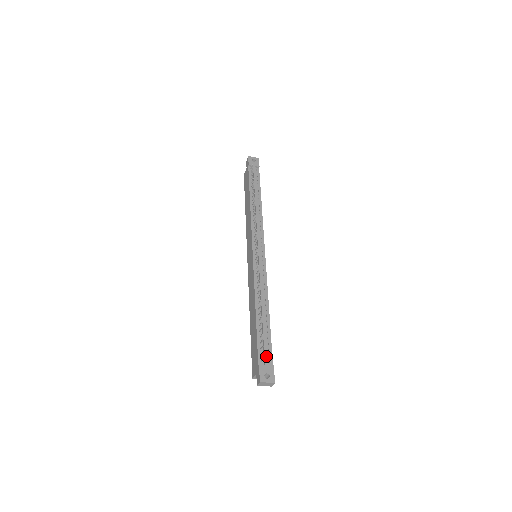
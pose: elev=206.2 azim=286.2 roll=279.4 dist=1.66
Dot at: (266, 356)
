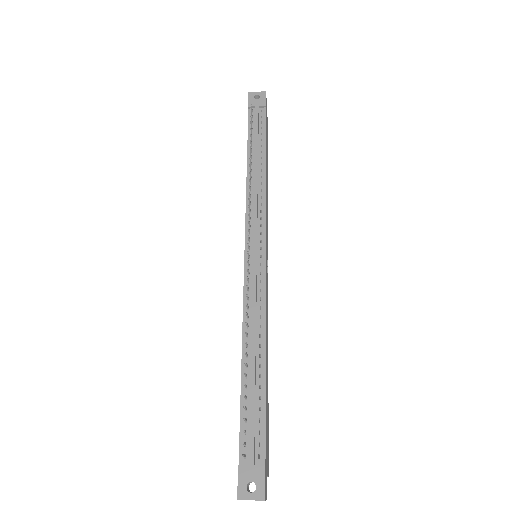
Dot at: (252, 447)
